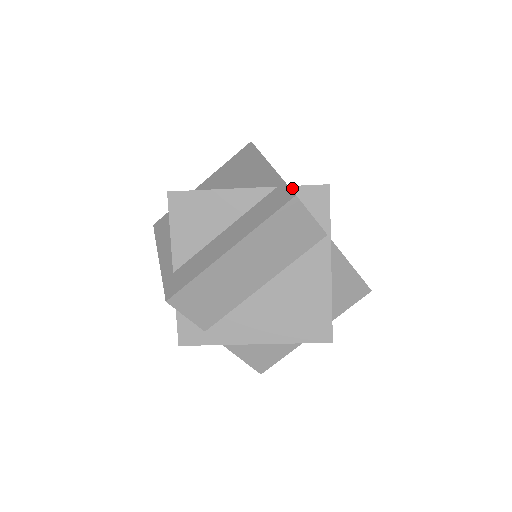
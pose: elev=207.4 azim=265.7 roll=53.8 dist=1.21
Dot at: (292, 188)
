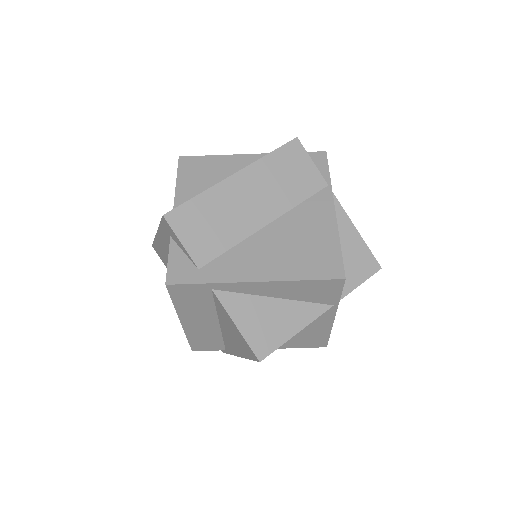
Dot at: occluded
